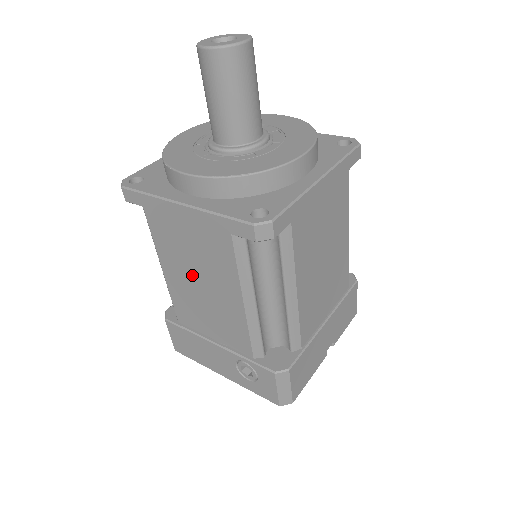
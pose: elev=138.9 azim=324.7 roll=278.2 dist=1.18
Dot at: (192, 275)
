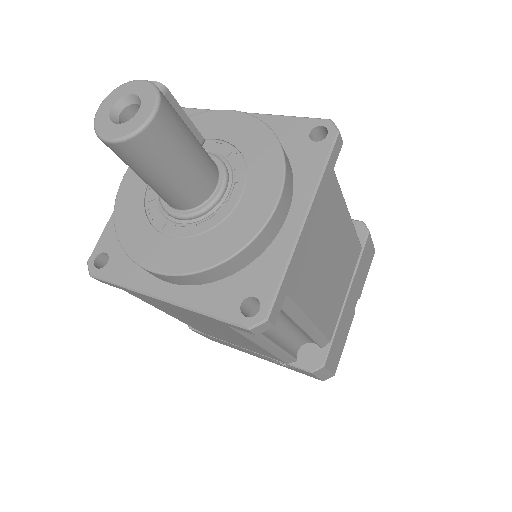
Dot at: (201, 325)
